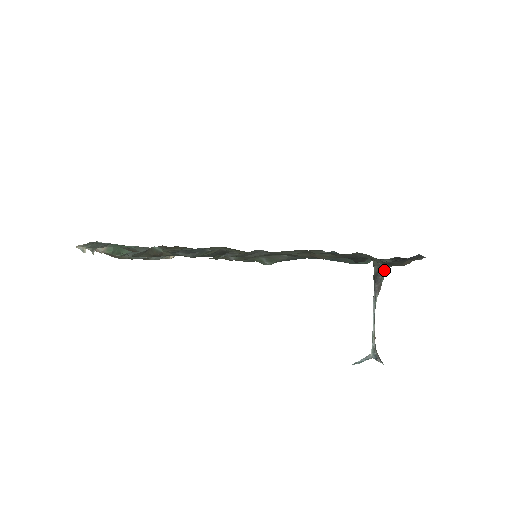
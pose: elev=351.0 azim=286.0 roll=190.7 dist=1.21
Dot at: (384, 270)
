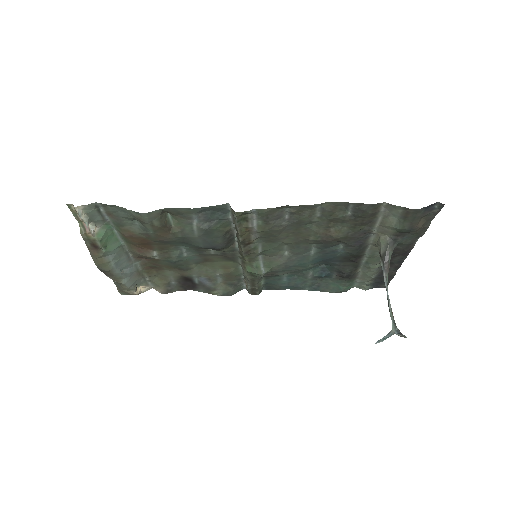
Dot at: (391, 249)
